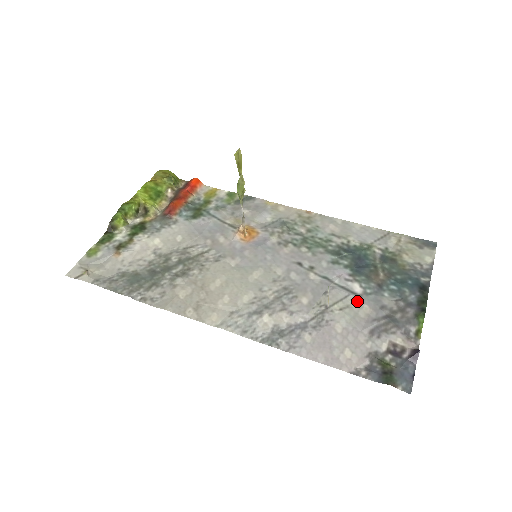
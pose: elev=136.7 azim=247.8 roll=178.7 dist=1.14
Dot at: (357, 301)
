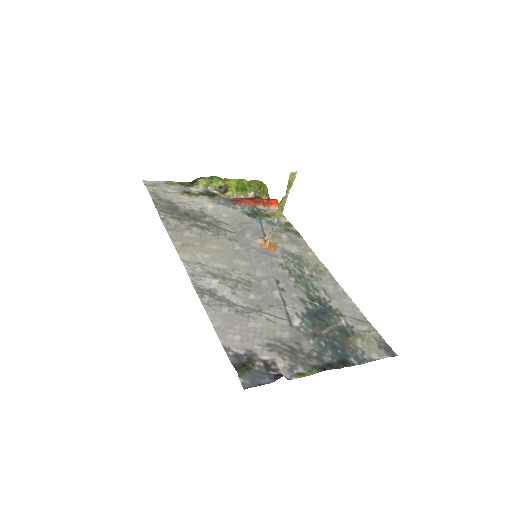
Dot at: (285, 326)
